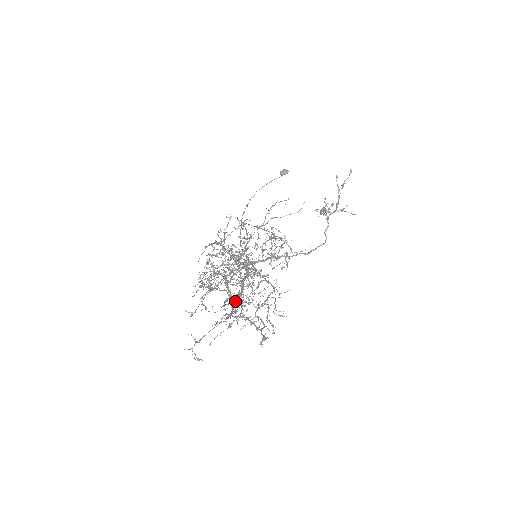
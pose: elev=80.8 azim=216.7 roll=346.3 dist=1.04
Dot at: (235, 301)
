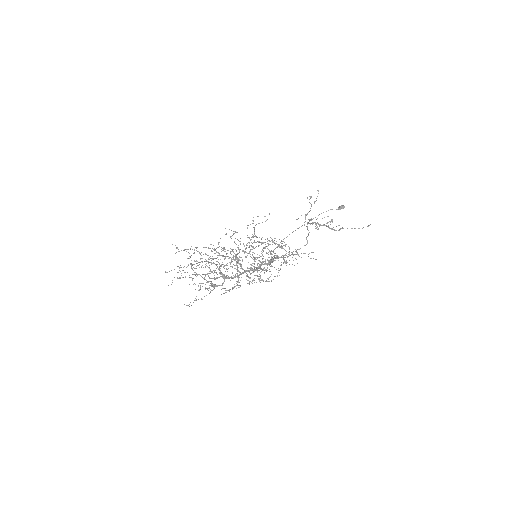
Dot at: (209, 273)
